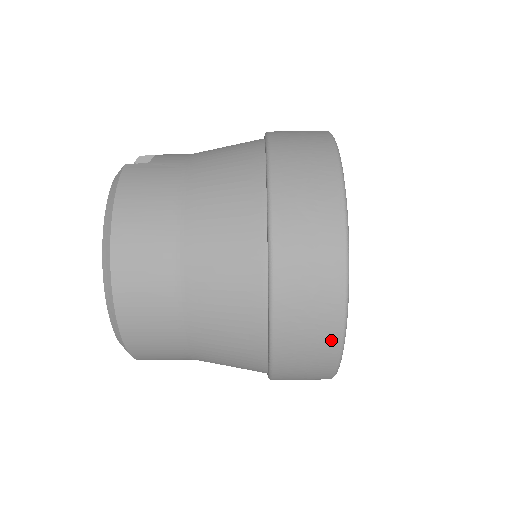
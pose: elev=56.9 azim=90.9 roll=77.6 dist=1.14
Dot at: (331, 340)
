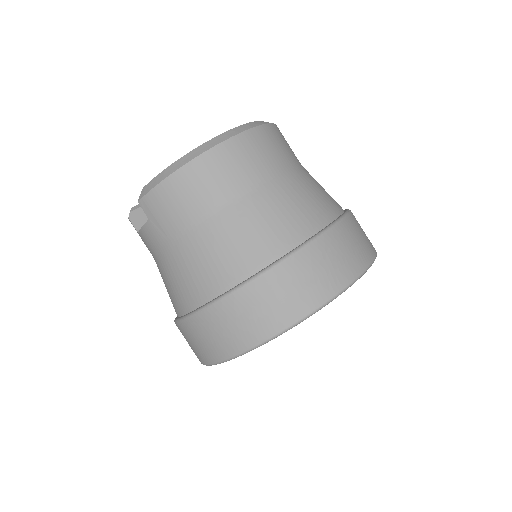
Dot at: (325, 292)
